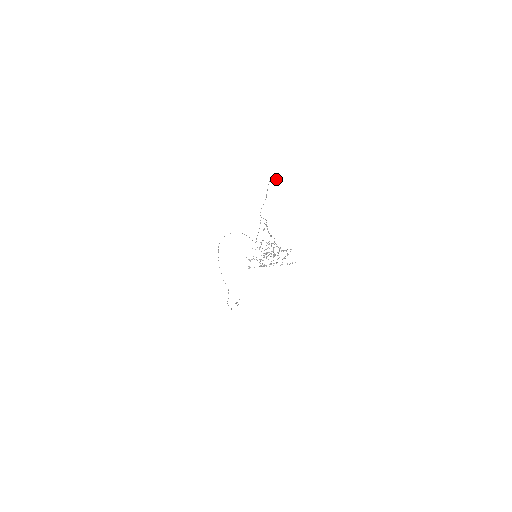
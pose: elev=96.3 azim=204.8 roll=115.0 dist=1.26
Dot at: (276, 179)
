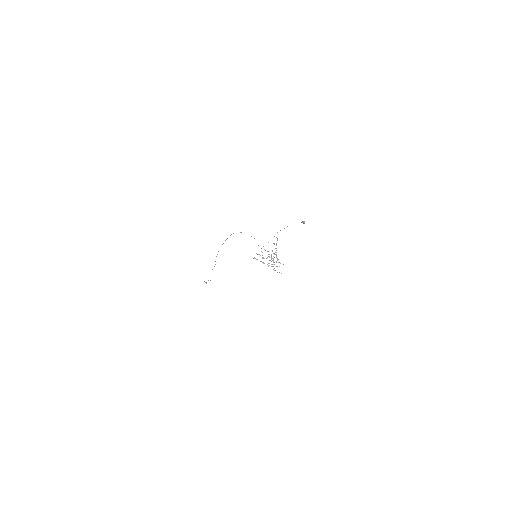
Dot at: (304, 221)
